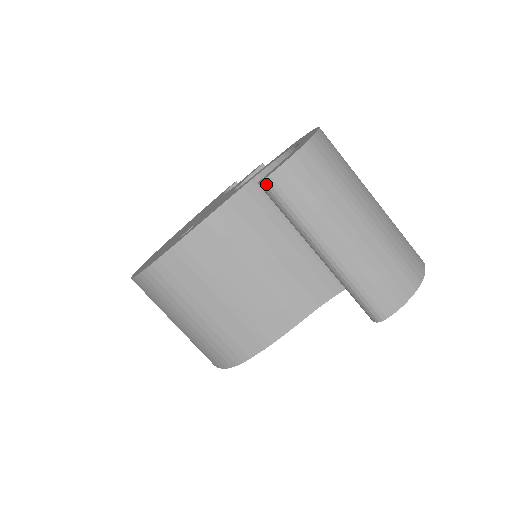
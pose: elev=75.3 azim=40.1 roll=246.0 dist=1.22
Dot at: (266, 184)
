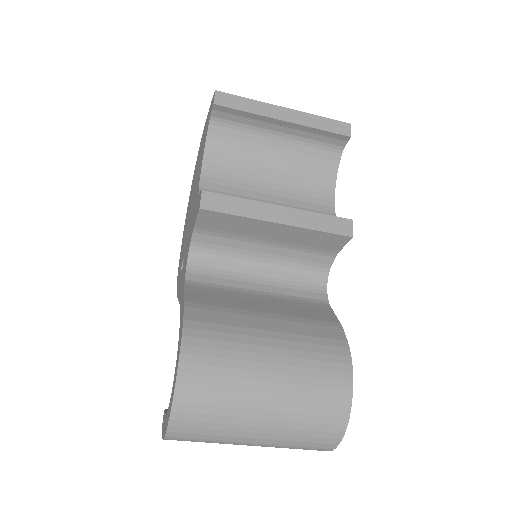
Dot at: occluded
